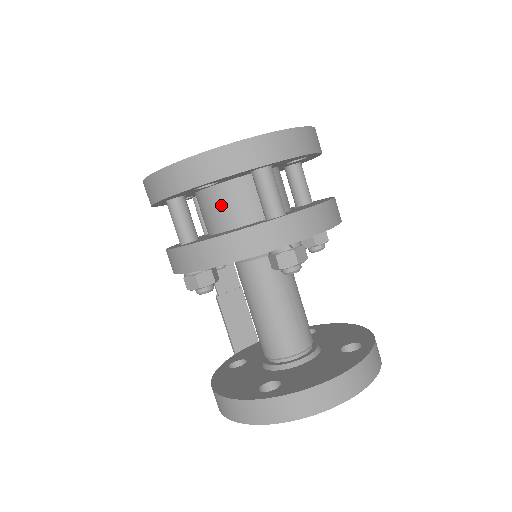
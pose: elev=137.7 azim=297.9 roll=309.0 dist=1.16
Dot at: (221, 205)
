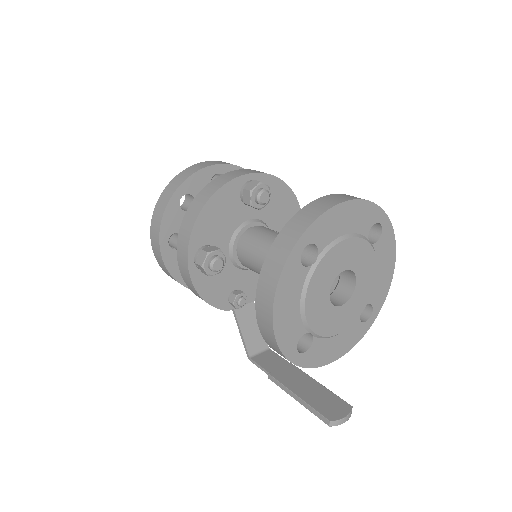
Dot at: occluded
